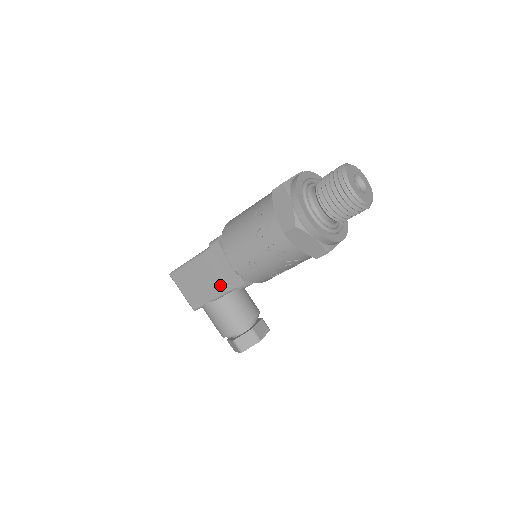
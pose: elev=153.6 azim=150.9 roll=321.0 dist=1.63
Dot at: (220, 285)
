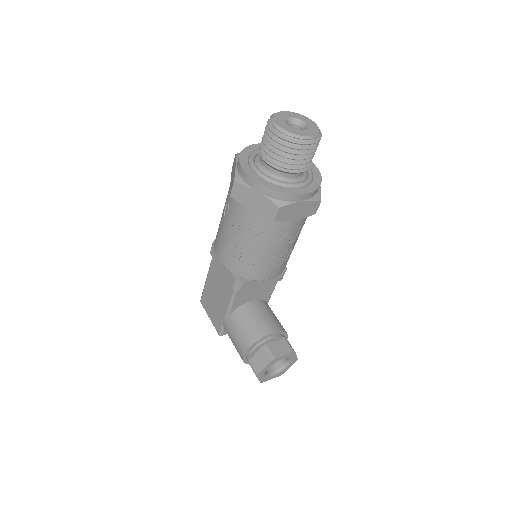
Dot at: (226, 293)
